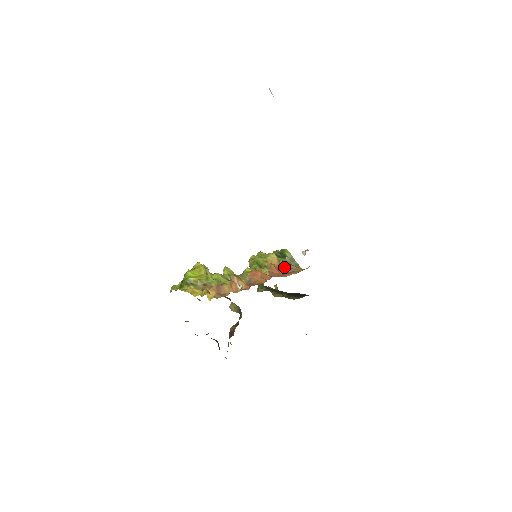
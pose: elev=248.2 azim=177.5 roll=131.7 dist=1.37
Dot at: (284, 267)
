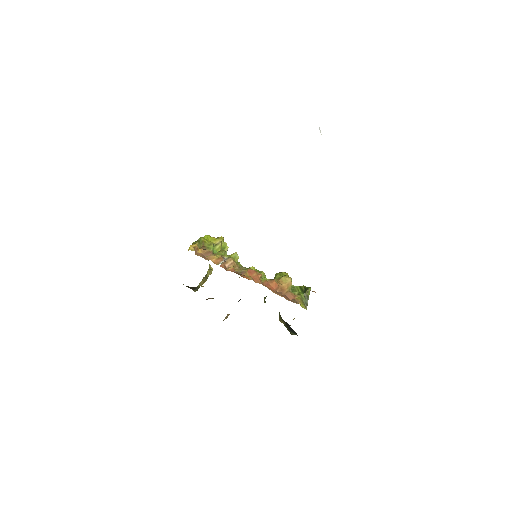
Dot at: (289, 293)
